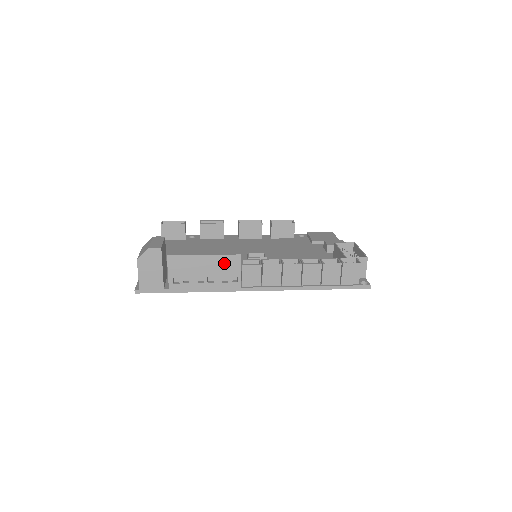
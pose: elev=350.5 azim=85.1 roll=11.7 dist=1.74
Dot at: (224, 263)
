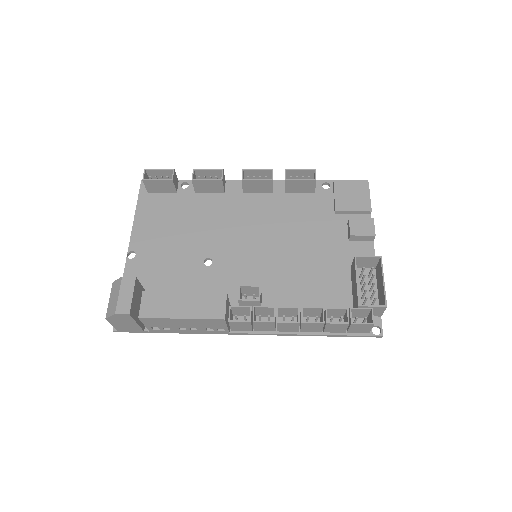
Dot at: (206, 322)
